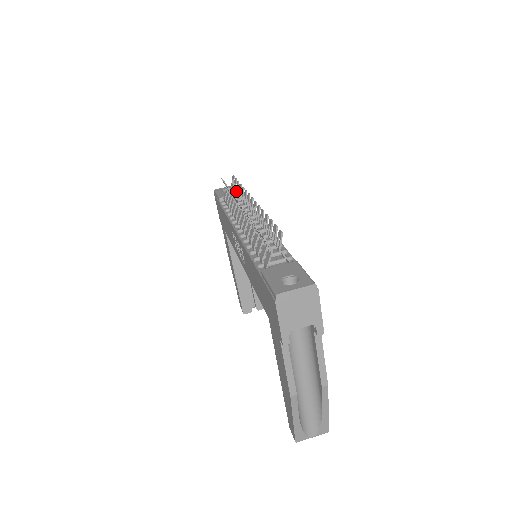
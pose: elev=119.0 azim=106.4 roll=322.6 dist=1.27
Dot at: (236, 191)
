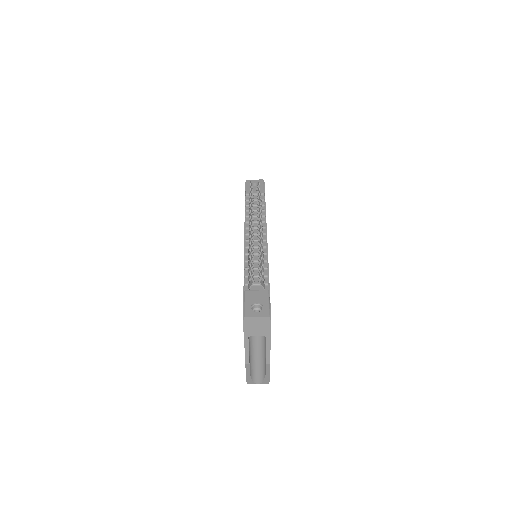
Dot at: (257, 198)
